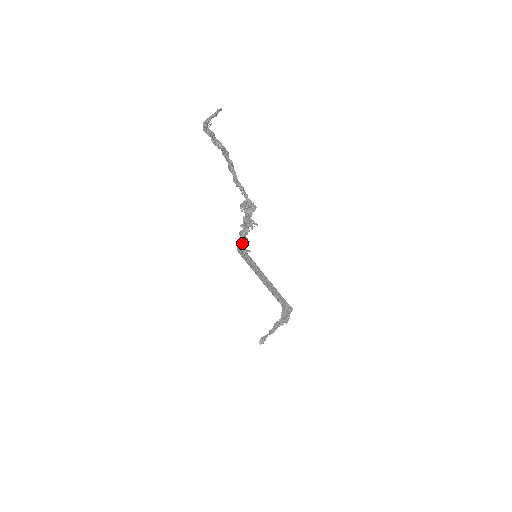
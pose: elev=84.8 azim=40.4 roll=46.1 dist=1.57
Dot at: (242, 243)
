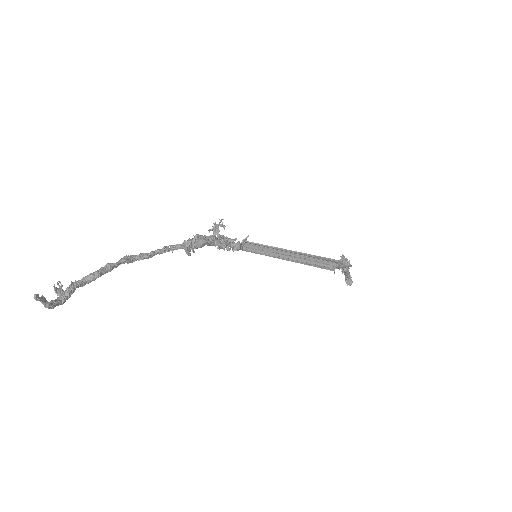
Dot at: (233, 246)
